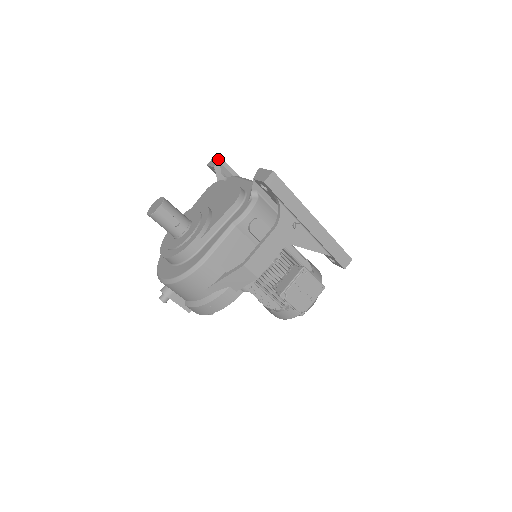
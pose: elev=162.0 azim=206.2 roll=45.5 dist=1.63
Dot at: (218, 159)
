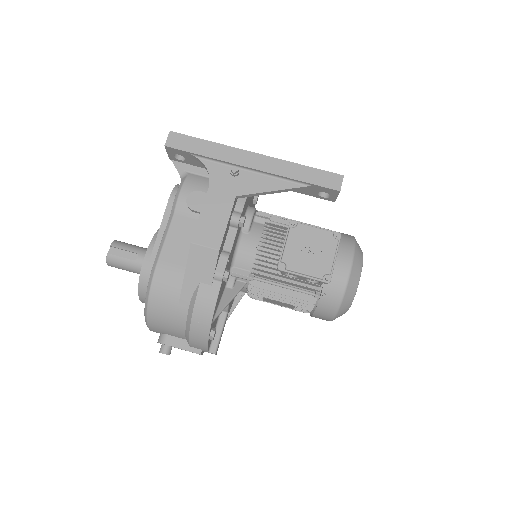
Dot at: occluded
